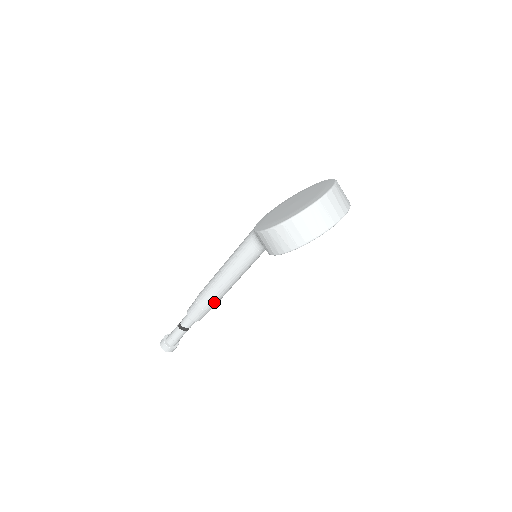
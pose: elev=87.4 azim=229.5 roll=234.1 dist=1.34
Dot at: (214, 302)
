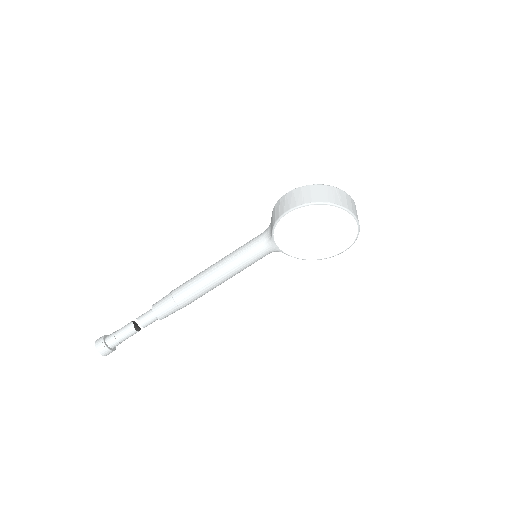
Dot at: (188, 292)
